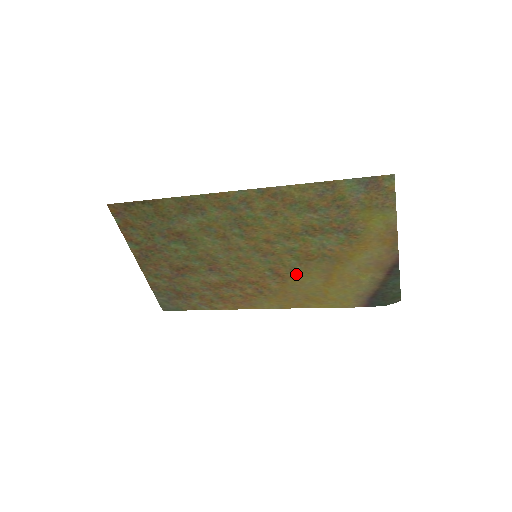
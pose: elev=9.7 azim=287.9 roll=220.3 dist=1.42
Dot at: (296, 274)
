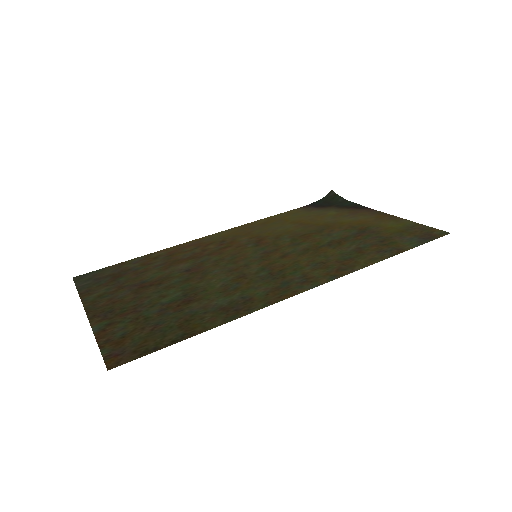
Dot at: (277, 235)
